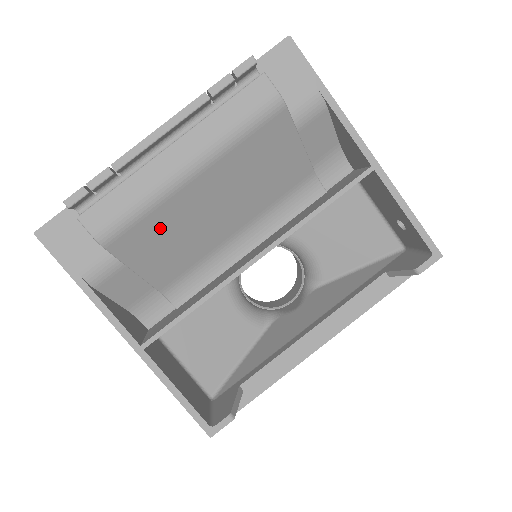
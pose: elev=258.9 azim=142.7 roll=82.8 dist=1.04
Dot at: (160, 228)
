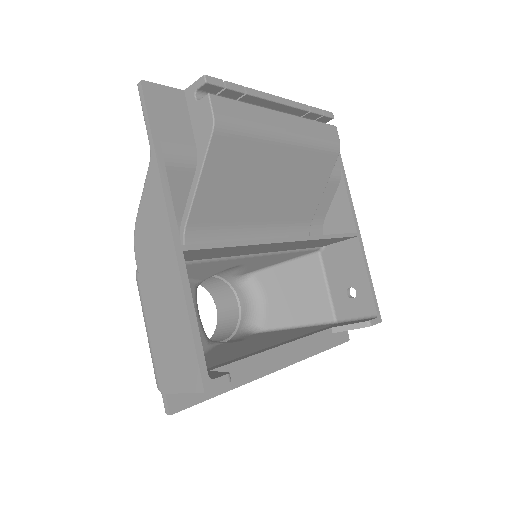
Dot at: (243, 161)
